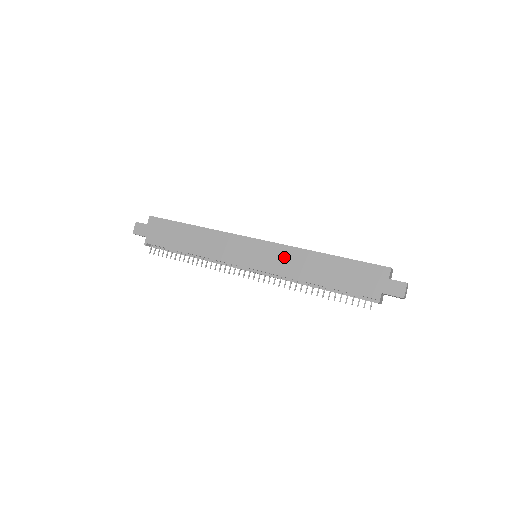
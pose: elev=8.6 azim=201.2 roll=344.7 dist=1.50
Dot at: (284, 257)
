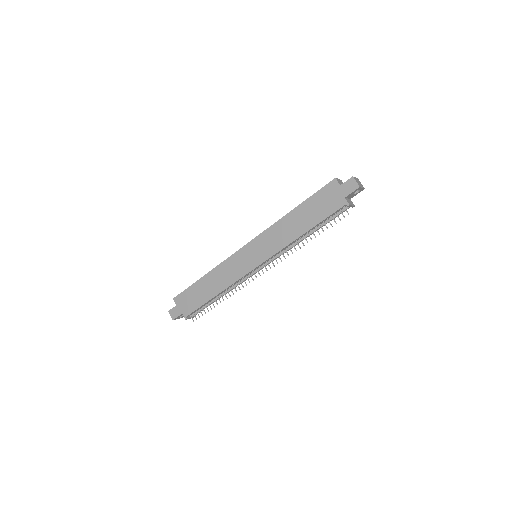
Dot at: (271, 238)
